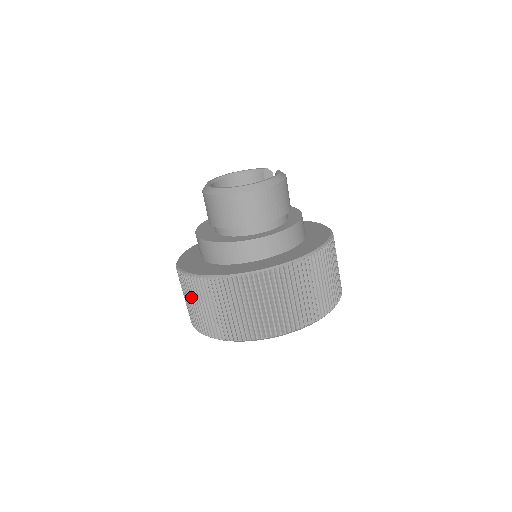
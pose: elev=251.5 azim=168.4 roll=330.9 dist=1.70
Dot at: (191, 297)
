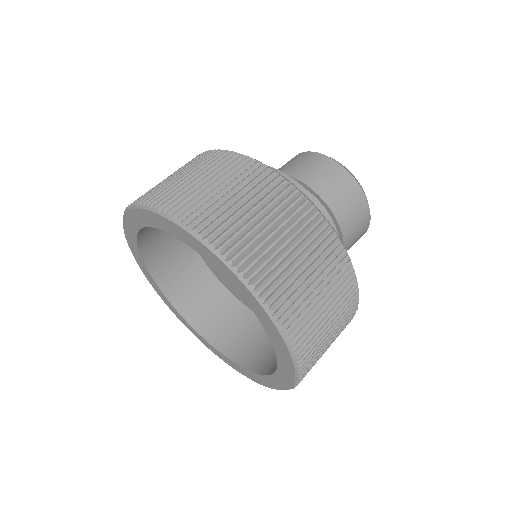
Dot at: (203, 168)
